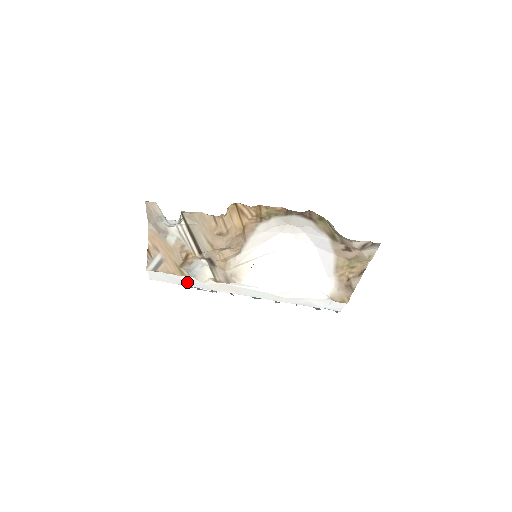
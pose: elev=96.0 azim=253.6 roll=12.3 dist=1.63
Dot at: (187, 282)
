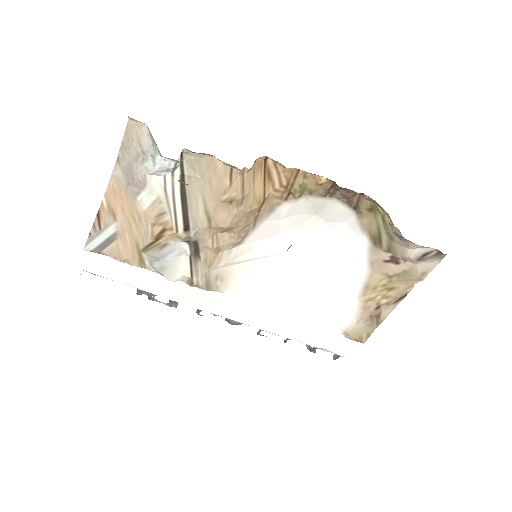
Dot at: (141, 281)
